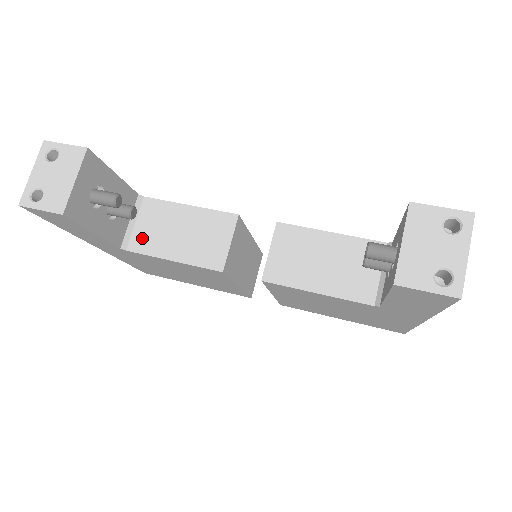
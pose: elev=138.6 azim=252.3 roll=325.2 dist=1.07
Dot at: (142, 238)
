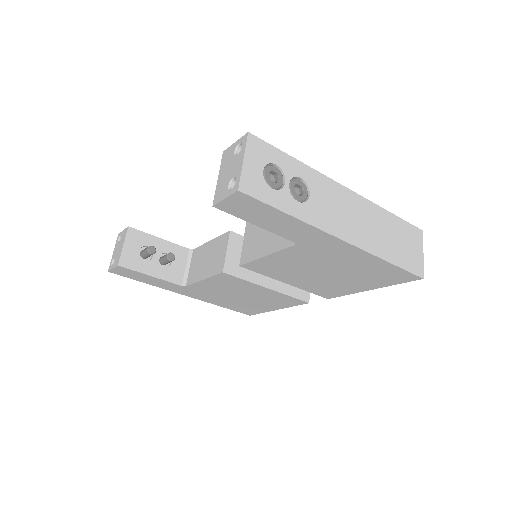
Dot at: (192, 274)
